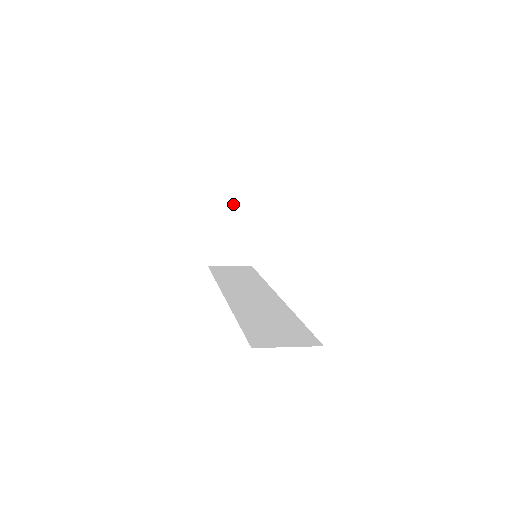
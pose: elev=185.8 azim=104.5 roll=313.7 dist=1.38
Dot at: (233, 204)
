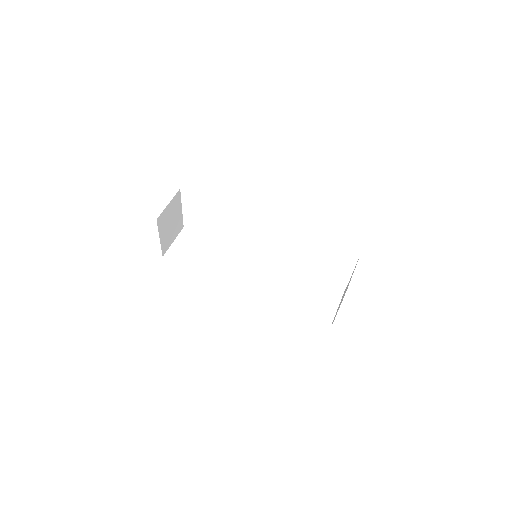
Dot at: (168, 206)
